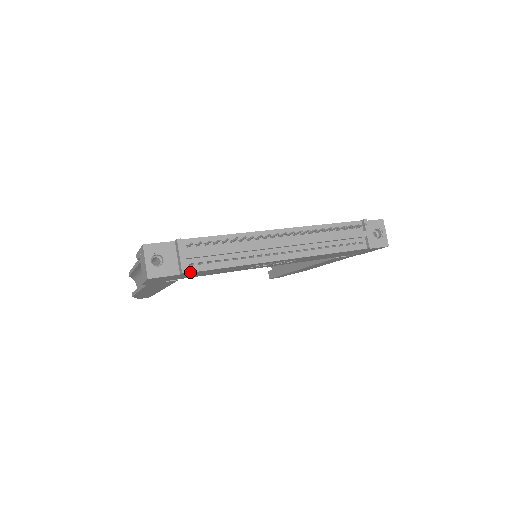
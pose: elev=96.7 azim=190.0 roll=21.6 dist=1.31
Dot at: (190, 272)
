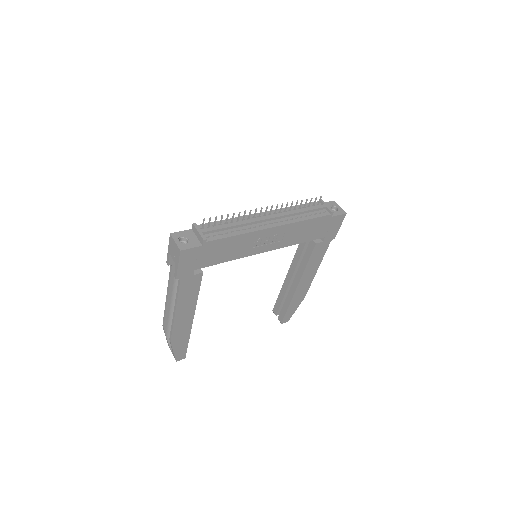
Dot at: (209, 241)
